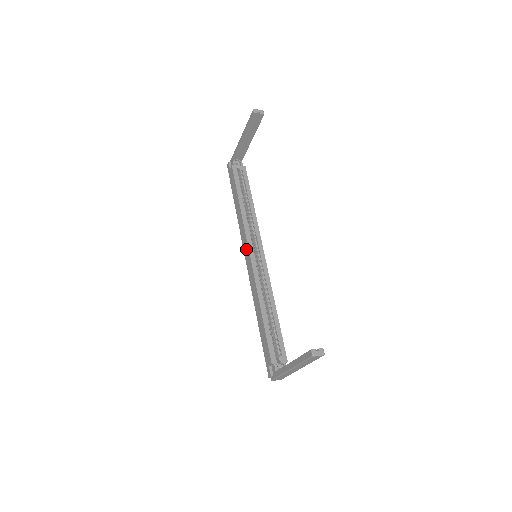
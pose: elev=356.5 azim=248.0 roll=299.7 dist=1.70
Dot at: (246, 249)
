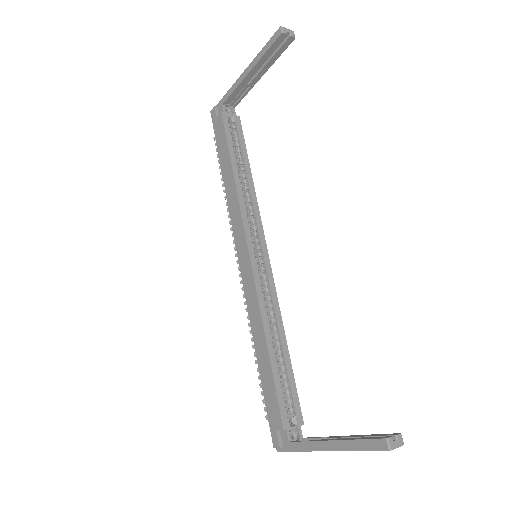
Dot at: (242, 244)
